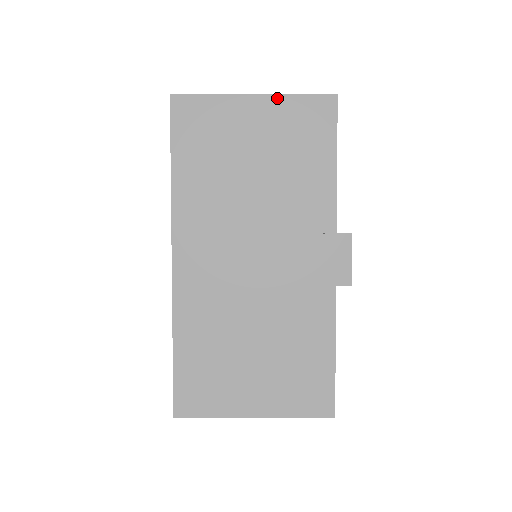
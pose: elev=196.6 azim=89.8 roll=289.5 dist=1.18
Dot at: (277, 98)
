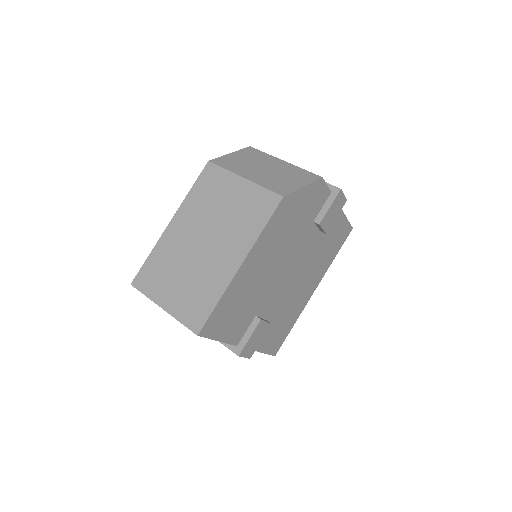
Dot at: (173, 316)
